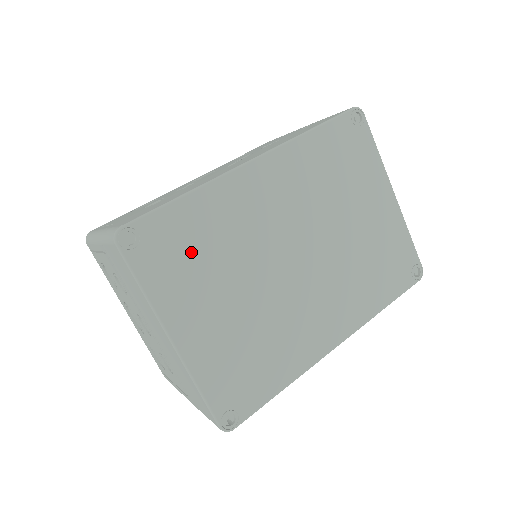
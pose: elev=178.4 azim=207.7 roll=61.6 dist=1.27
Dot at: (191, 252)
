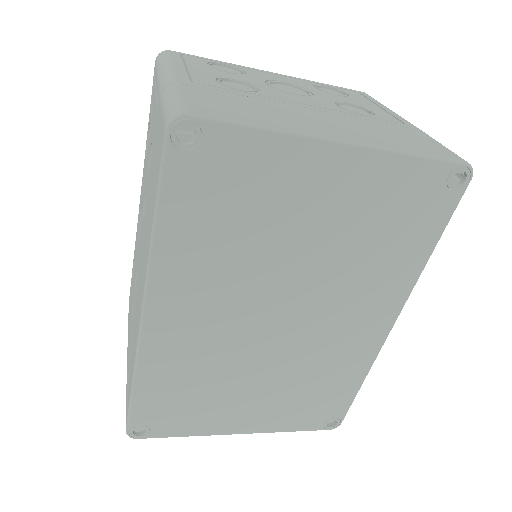
Dot at: (187, 400)
